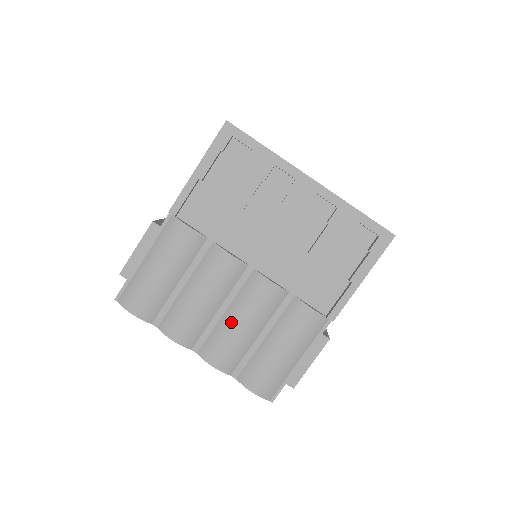
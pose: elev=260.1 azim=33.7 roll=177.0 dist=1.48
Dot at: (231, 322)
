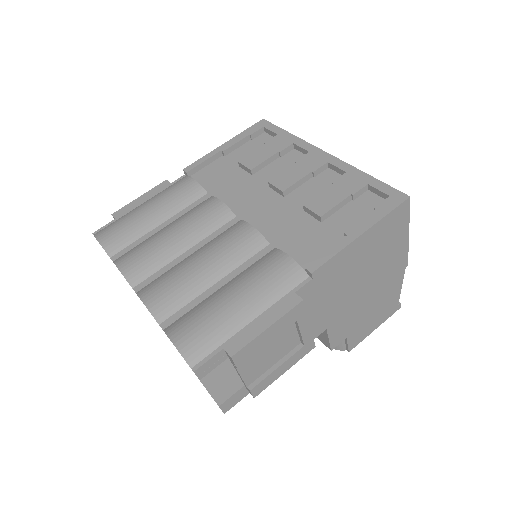
Dot at: (190, 261)
